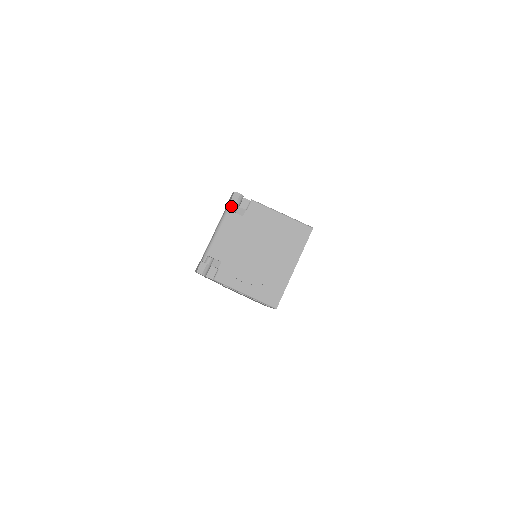
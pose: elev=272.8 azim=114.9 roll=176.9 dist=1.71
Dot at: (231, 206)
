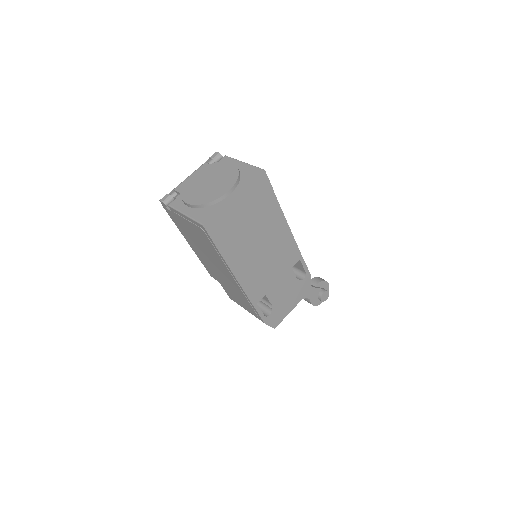
Dot at: (209, 161)
